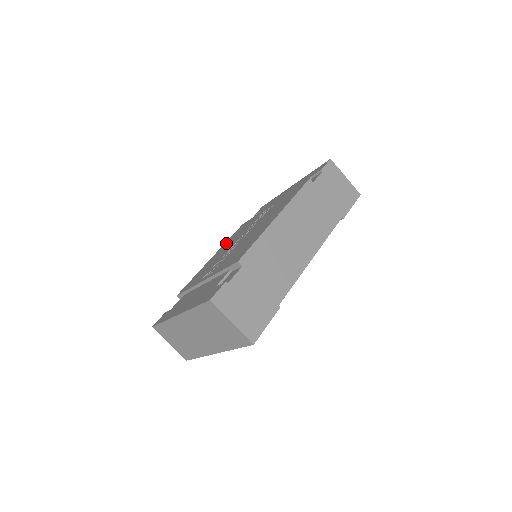
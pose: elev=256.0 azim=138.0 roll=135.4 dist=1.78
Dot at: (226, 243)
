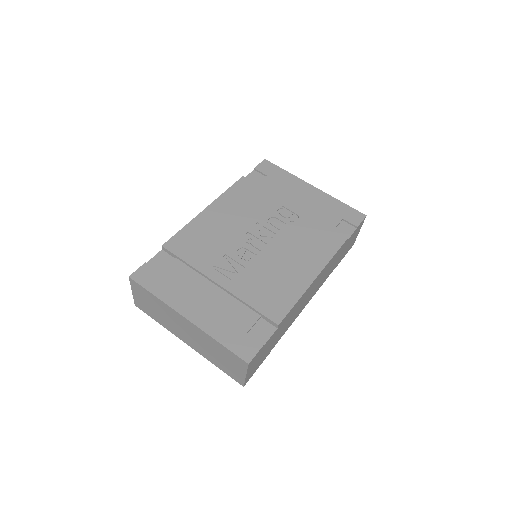
Dot at: (226, 202)
